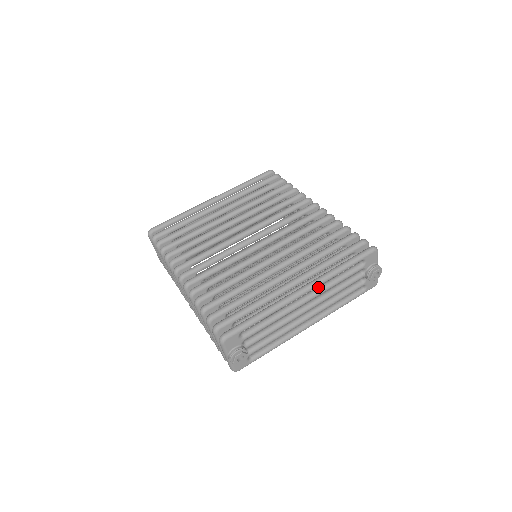
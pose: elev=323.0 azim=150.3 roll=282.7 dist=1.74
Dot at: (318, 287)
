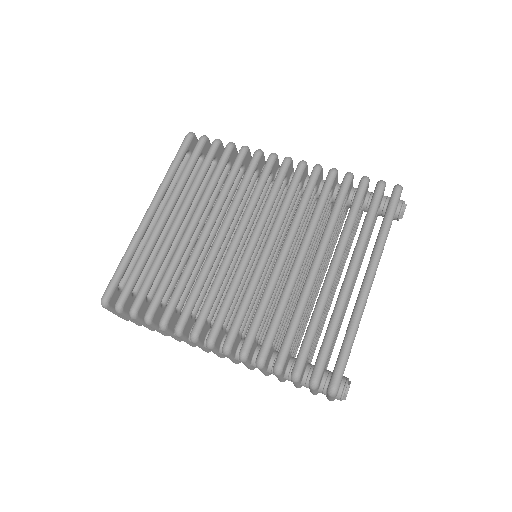
Dot at: occluded
